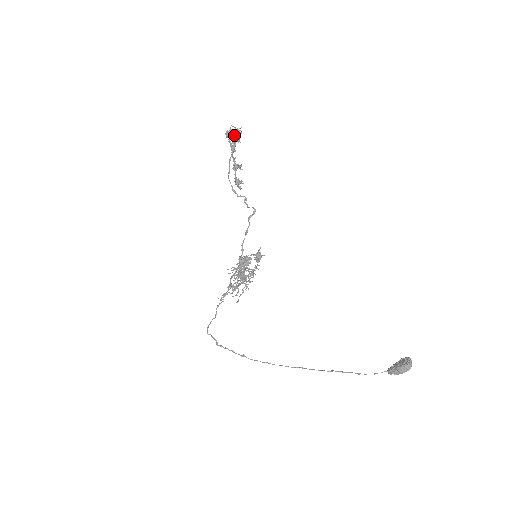
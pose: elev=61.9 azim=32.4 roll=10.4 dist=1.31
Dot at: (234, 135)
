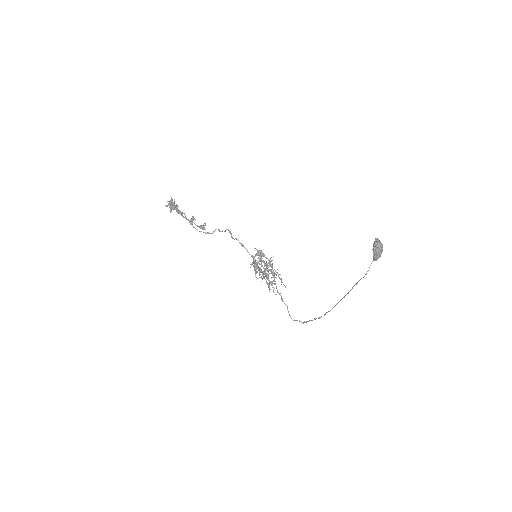
Dot at: (172, 206)
